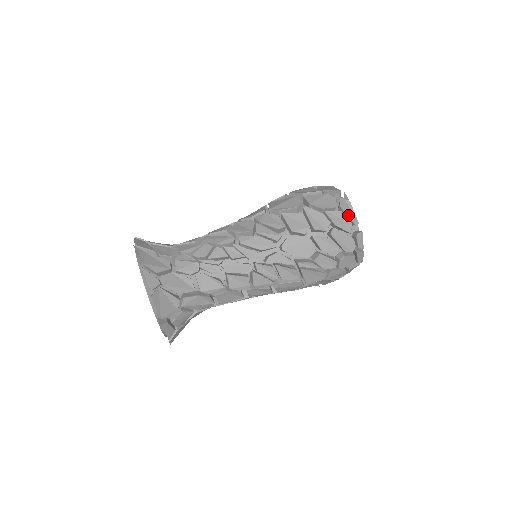
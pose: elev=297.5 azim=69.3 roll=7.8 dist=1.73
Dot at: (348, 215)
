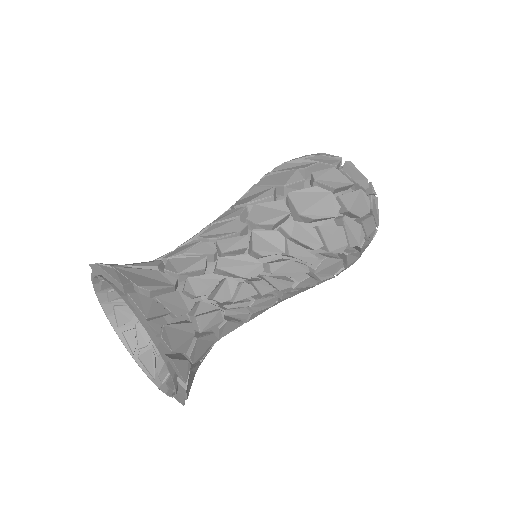
Dot at: (375, 218)
